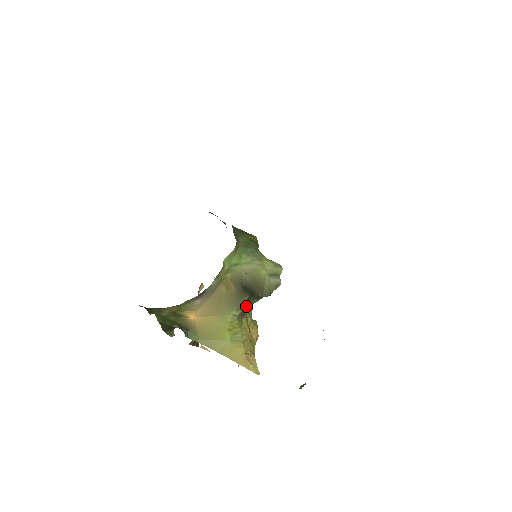
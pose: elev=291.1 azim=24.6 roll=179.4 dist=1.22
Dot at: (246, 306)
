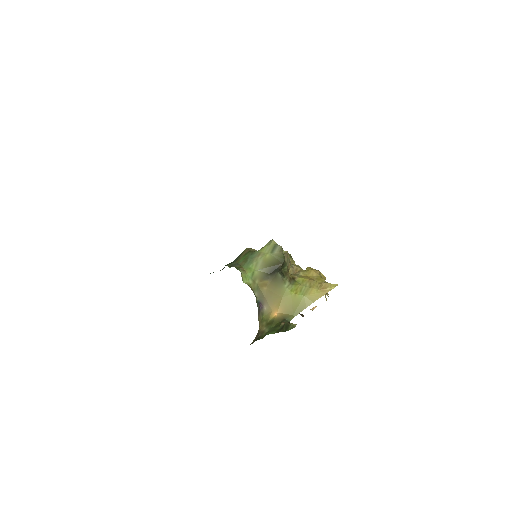
Dot at: (286, 276)
